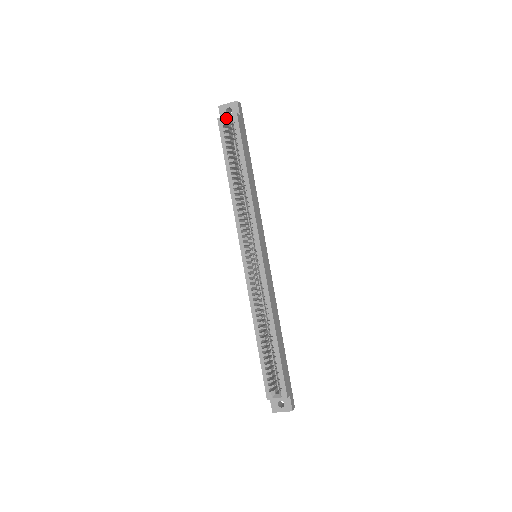
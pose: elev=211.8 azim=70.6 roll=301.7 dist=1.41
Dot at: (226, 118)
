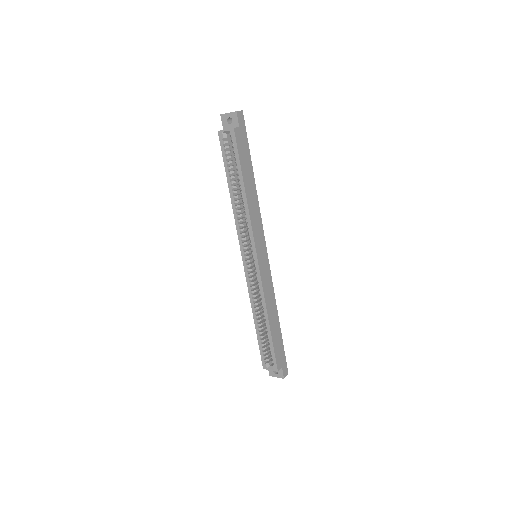
Dot at: (225, 131)
